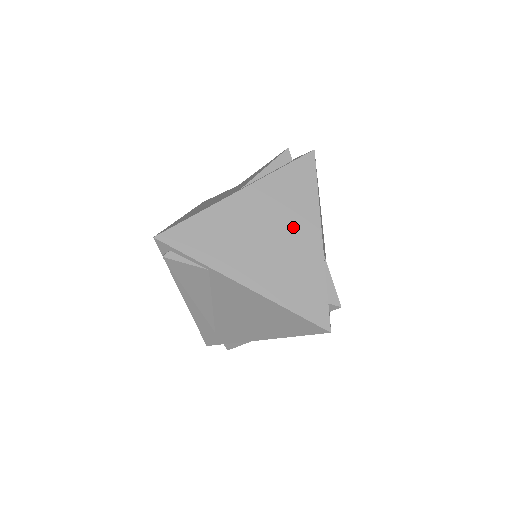
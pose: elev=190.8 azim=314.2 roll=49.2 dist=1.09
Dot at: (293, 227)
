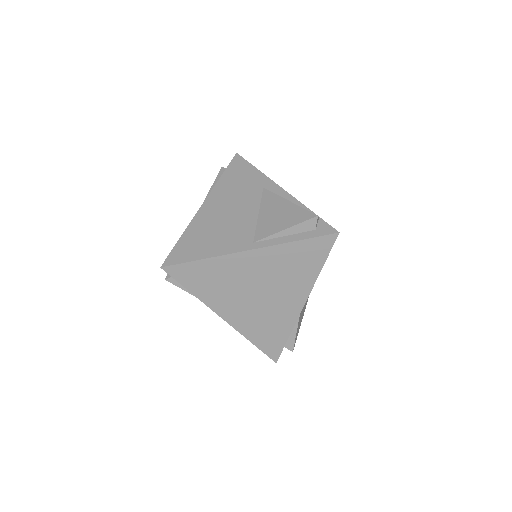
Dot at: (284, 291)
